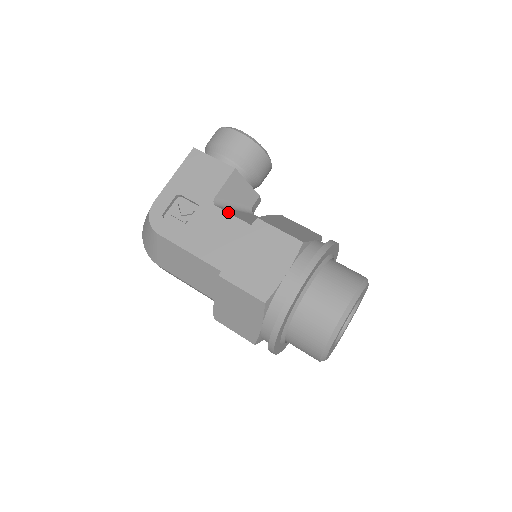
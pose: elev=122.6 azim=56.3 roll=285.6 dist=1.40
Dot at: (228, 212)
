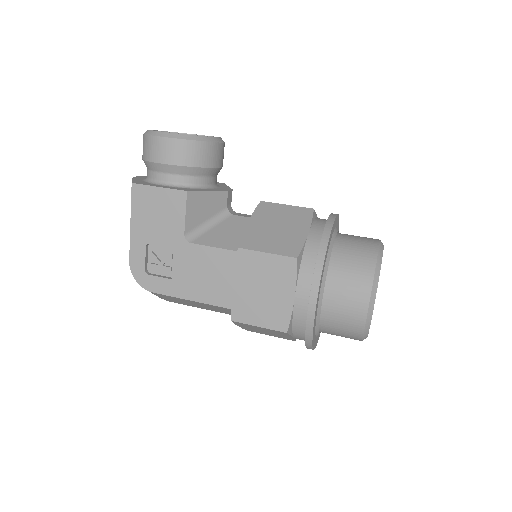
Dot at: (206, 245)
